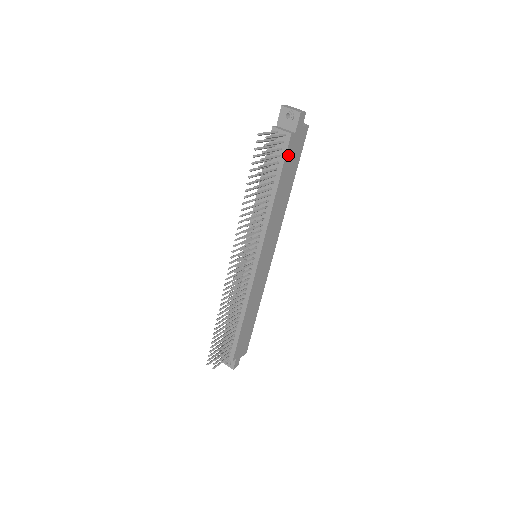
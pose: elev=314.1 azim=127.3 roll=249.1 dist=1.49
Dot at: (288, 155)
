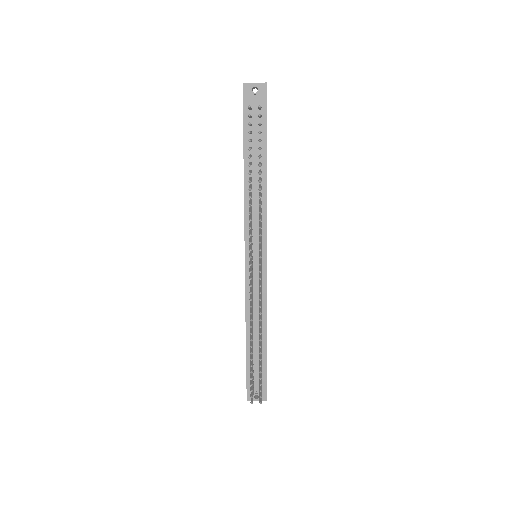
Dot at: (266, 130)
